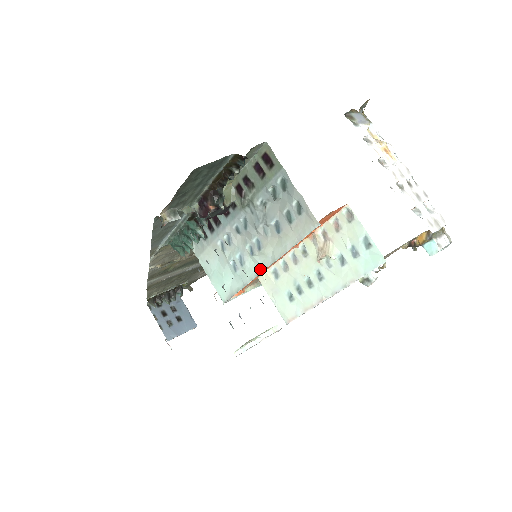
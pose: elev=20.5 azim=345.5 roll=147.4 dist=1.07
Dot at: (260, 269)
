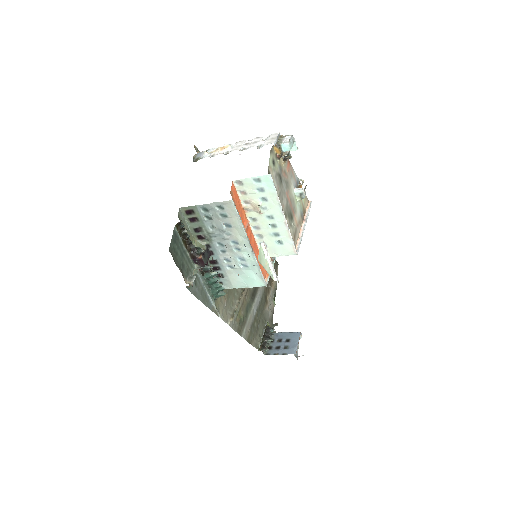
Dot at: (250, 250)
